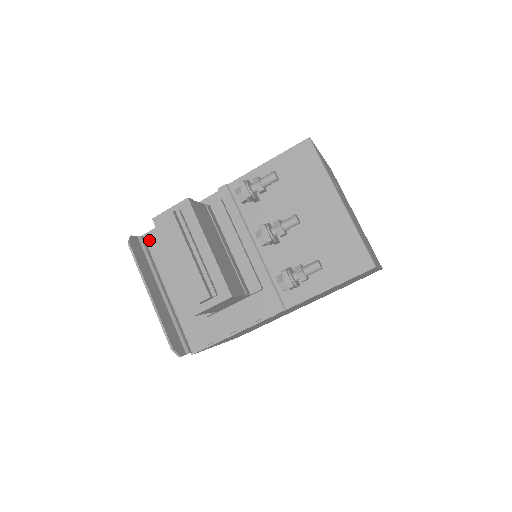
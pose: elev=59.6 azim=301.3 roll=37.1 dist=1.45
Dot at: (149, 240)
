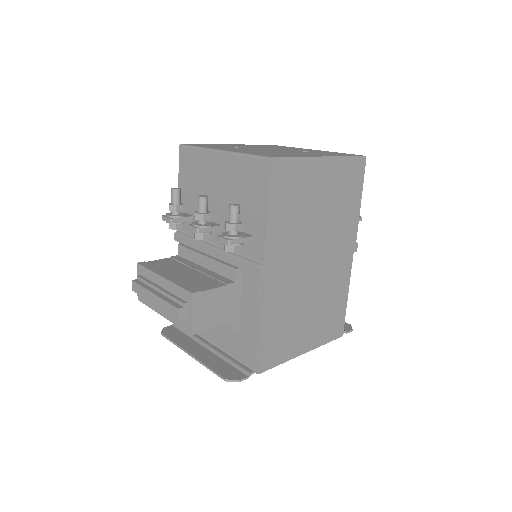
Dot at: occluded
